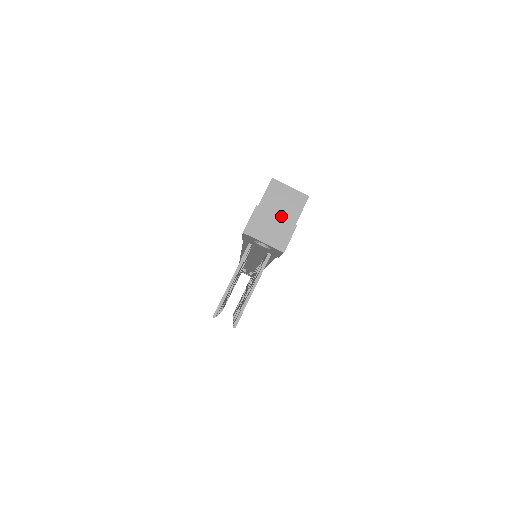
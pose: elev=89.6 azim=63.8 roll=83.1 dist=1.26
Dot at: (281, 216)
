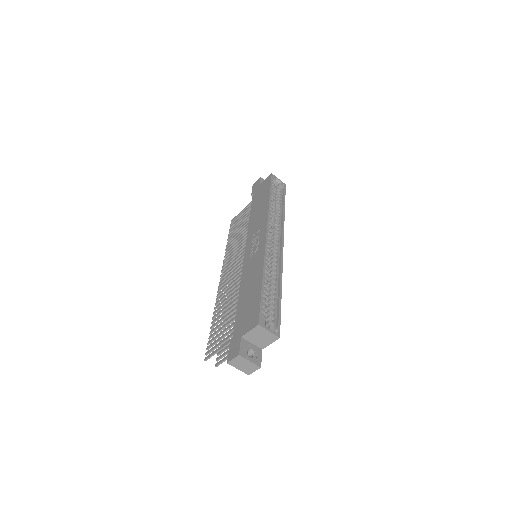
Dot at: (258, 342)
